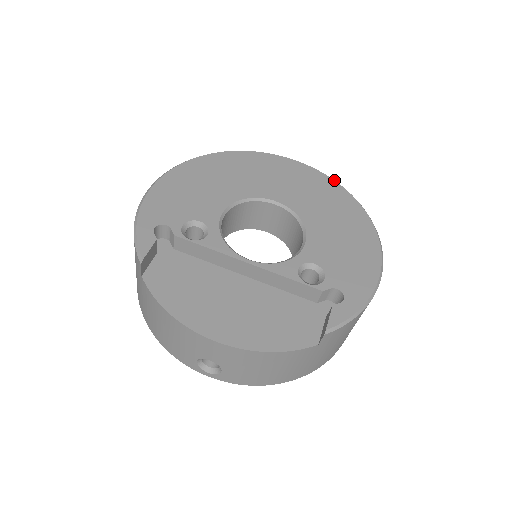
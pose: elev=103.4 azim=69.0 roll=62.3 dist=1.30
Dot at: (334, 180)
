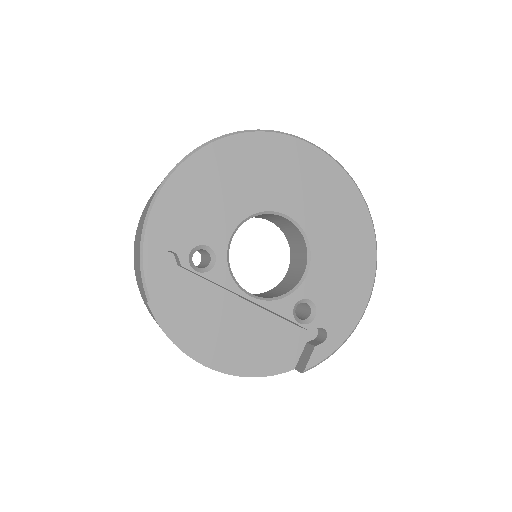
Dot at: (355, 184)
